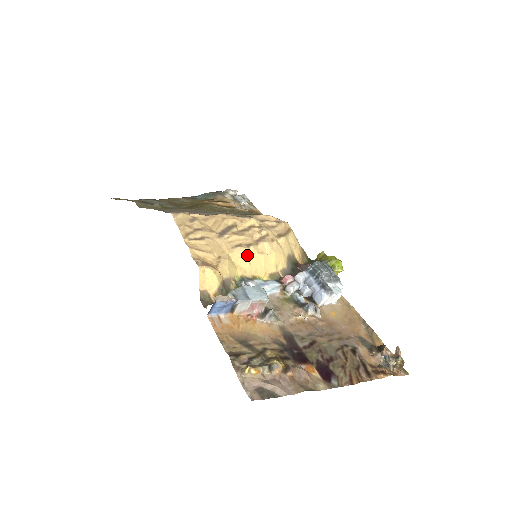
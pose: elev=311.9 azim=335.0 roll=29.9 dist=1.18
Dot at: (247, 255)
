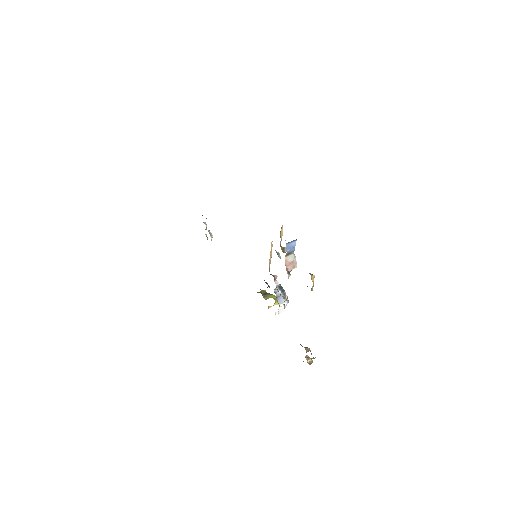
Dot at: occluded
